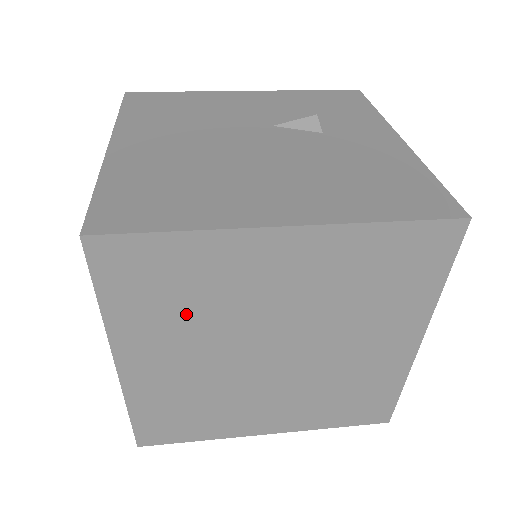
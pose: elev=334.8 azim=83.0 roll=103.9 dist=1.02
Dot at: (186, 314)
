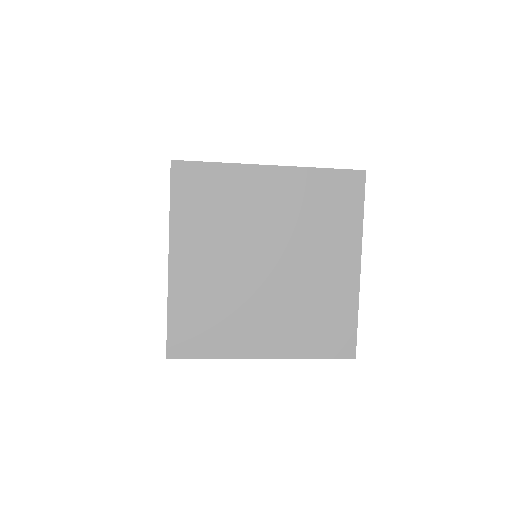
Dot at: (216, 221)
